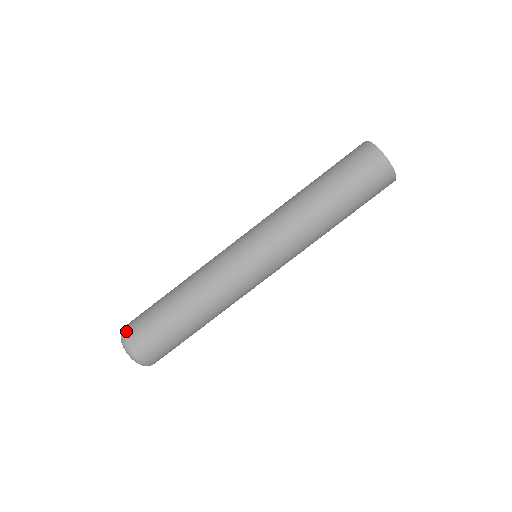
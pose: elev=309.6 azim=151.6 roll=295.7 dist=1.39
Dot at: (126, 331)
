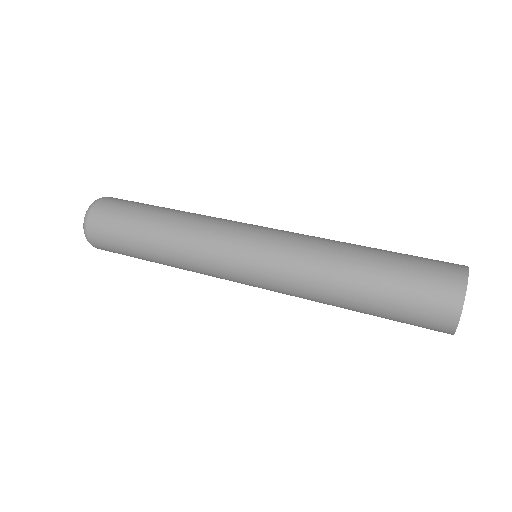
Dot at: (91, 218)
